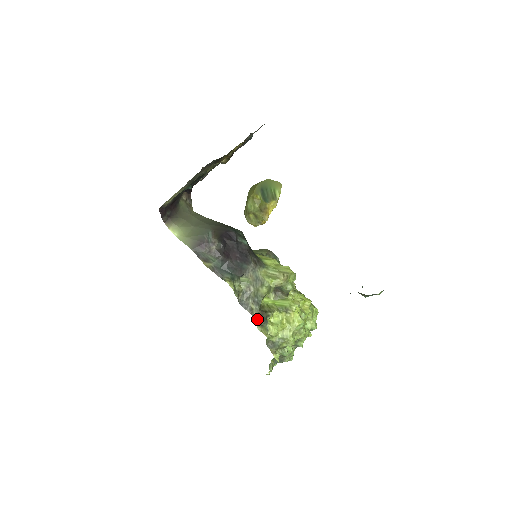
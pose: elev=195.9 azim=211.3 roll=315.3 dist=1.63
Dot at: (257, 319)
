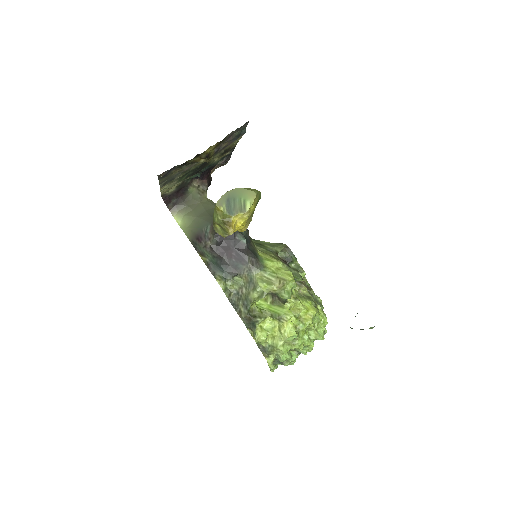
Dot at: (245, 322)
